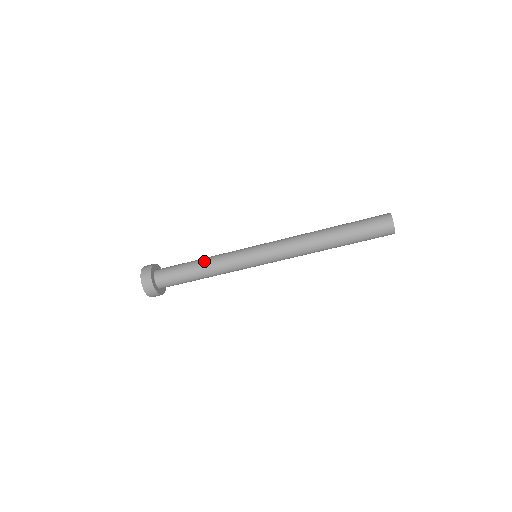
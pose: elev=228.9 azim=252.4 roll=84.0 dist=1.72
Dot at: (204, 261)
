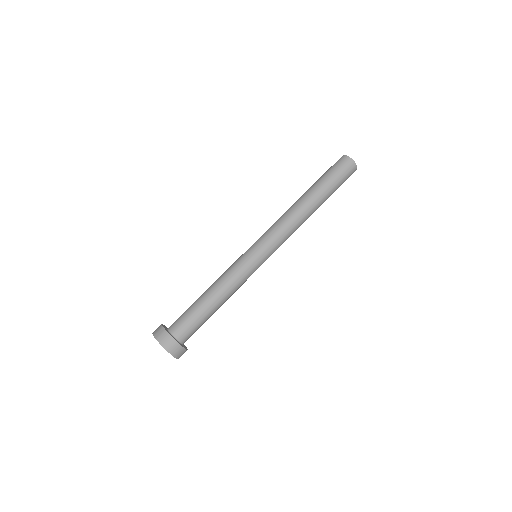
Dot at: (210, 286)
